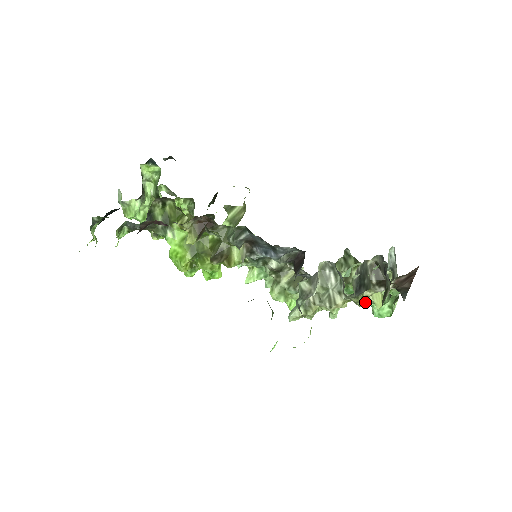
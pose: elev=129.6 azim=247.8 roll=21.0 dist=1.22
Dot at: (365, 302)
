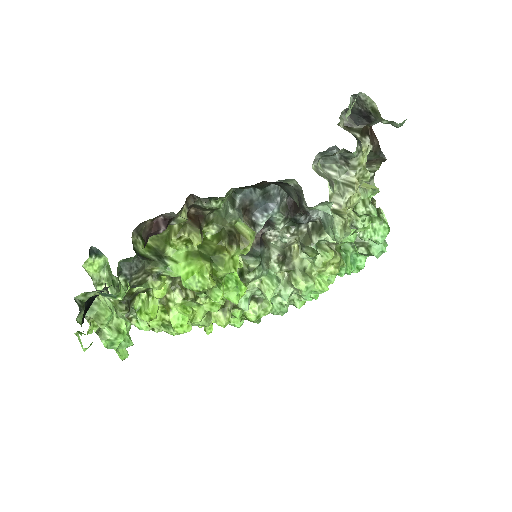
Dot at: (368, 173)
